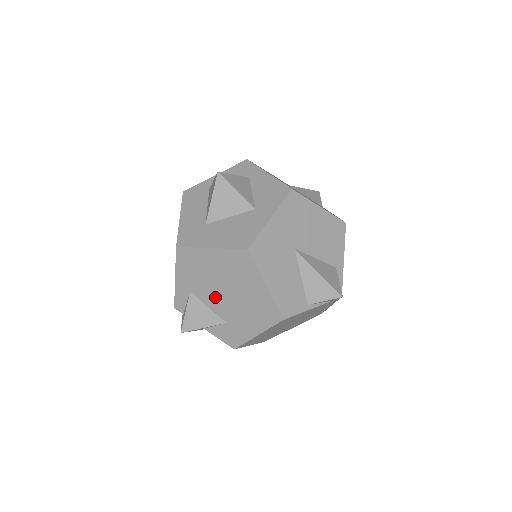
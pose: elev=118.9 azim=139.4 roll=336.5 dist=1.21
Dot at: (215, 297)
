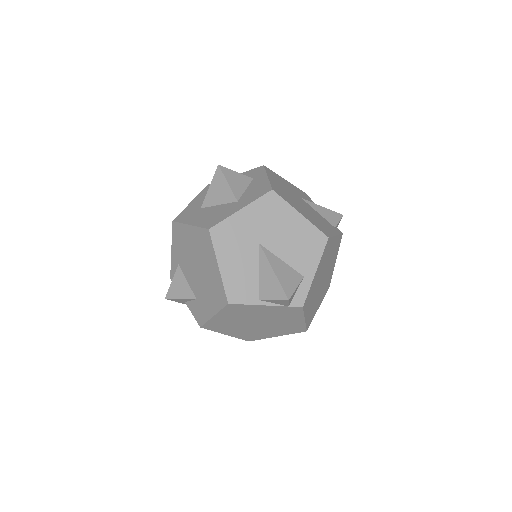
Dot at: (191, 272)
